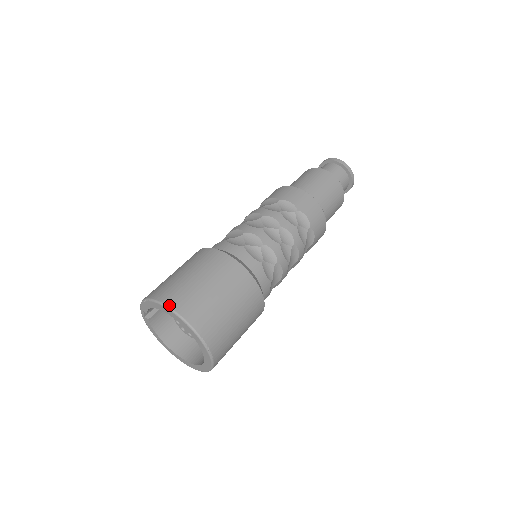
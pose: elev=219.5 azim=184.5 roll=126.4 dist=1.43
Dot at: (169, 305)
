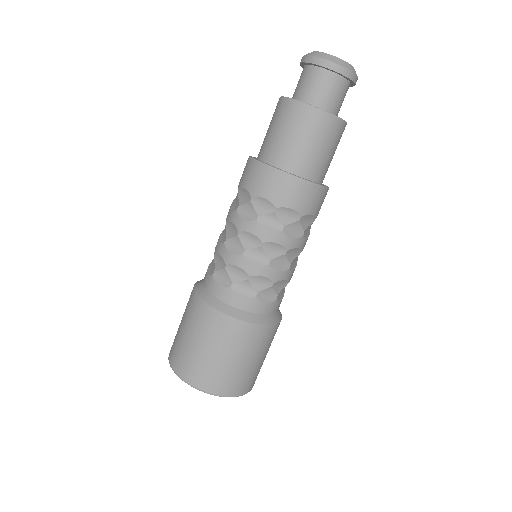
Dot at: (170, 363)
